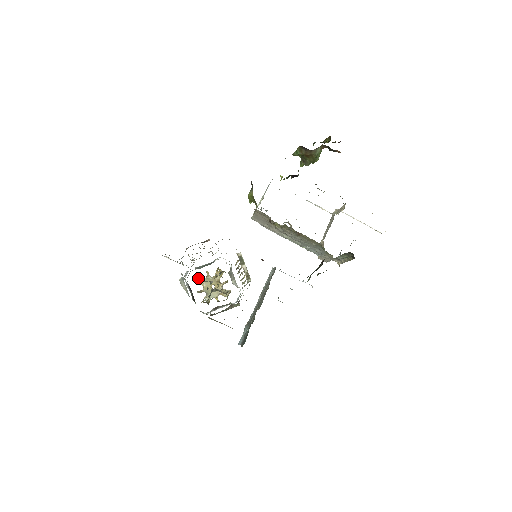
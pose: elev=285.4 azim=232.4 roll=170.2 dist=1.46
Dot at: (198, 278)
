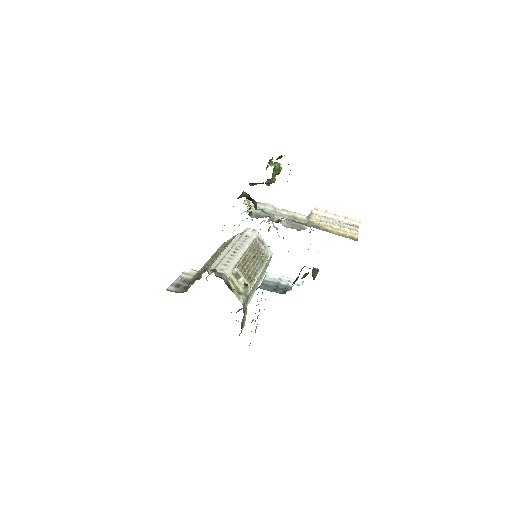
Dot at: occluded
